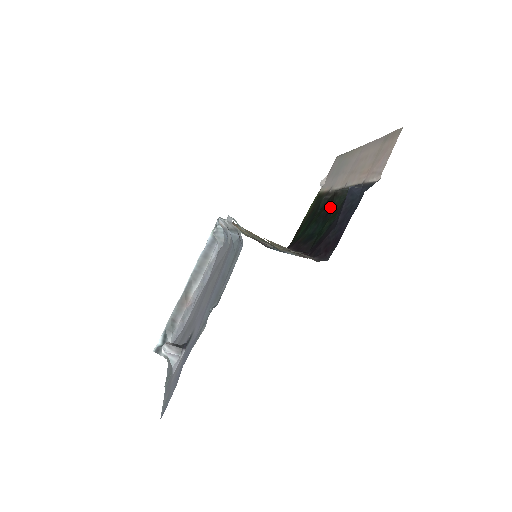
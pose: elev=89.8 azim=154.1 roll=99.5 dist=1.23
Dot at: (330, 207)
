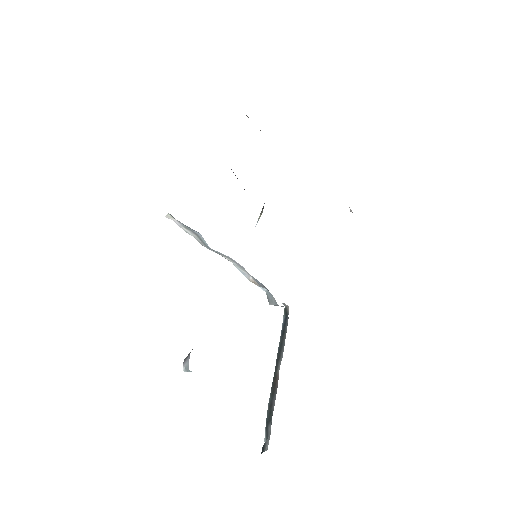
Dot at: occluded
